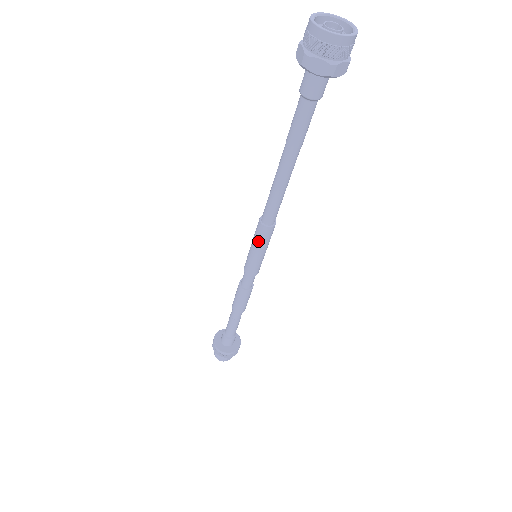
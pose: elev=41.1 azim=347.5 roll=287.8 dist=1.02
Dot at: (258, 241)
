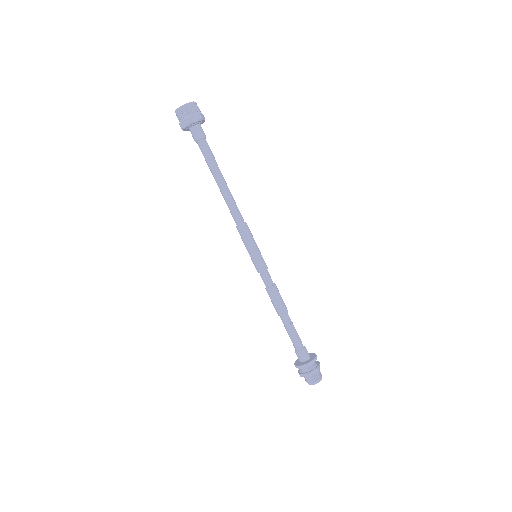
Dot at: (243, 240)
